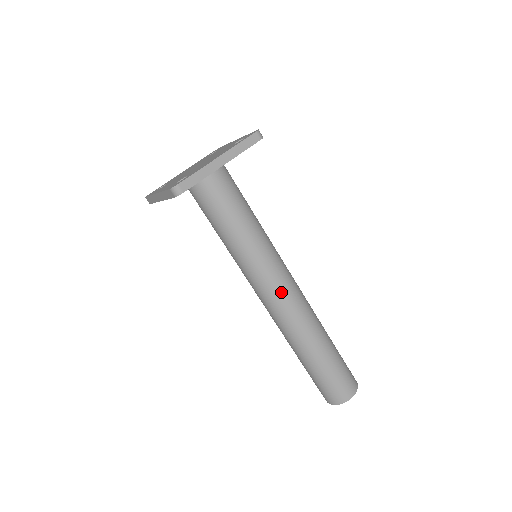
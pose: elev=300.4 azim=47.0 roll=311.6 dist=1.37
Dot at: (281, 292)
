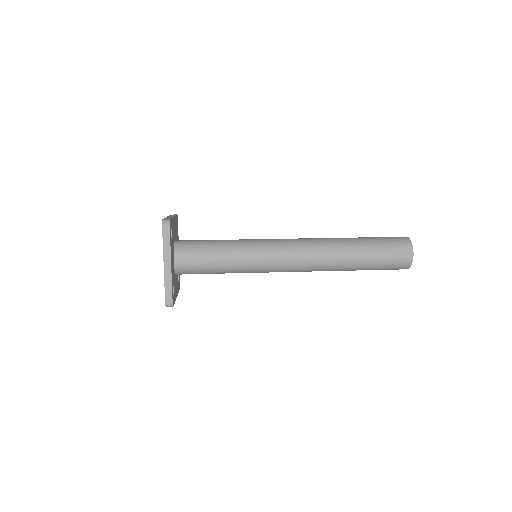
Dot at: (290, 262)
